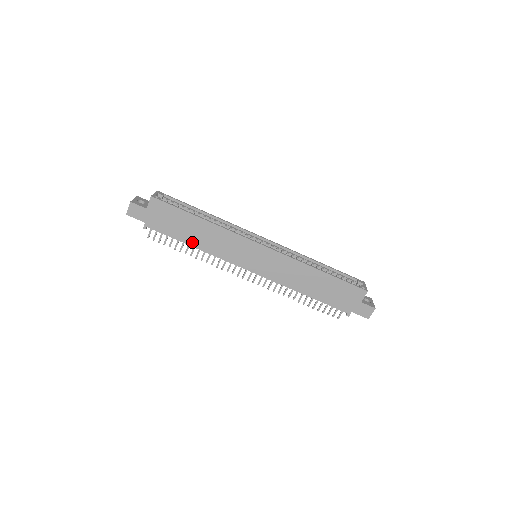
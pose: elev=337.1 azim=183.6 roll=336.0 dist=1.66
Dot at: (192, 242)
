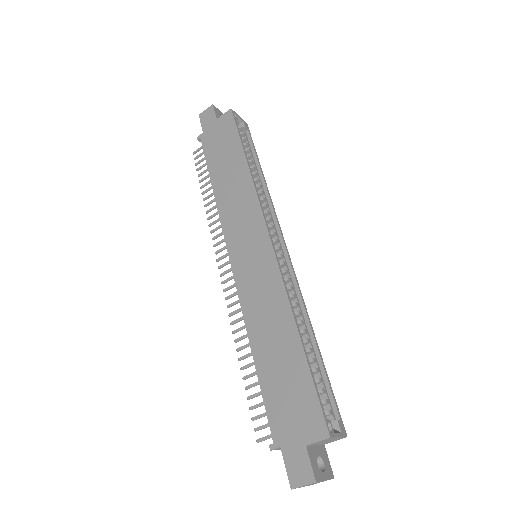
Dot at: (216, 181)
